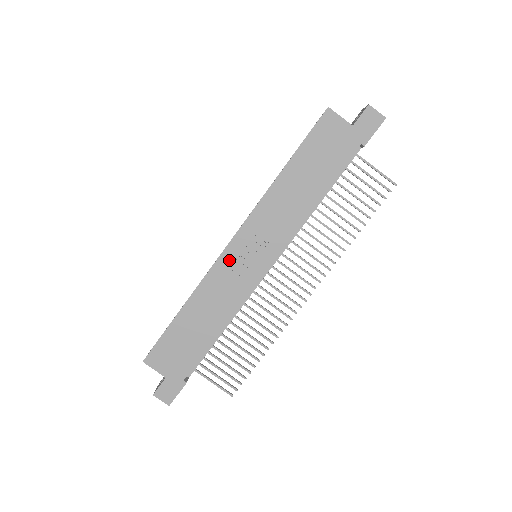
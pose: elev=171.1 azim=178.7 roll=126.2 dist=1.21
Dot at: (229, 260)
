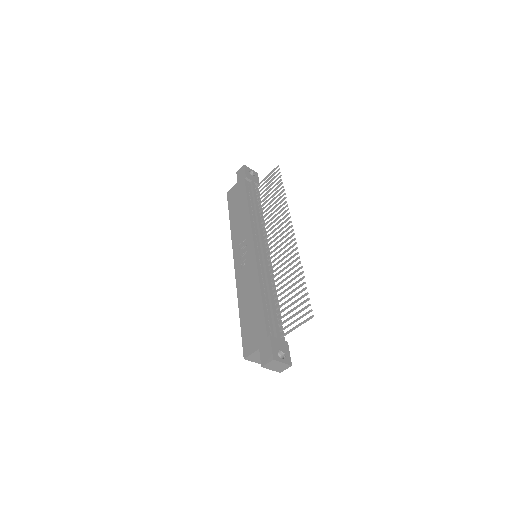
Dot at: (239, 268)
